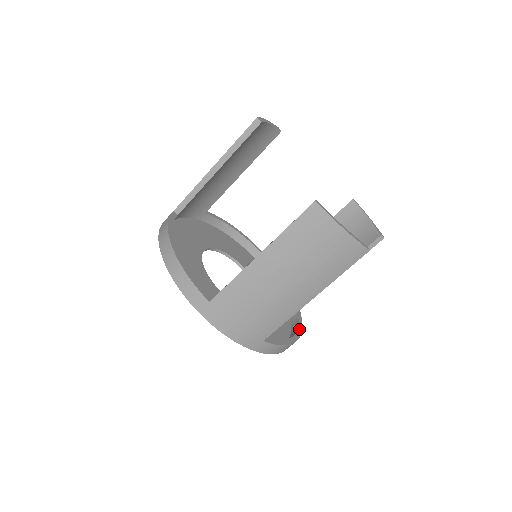
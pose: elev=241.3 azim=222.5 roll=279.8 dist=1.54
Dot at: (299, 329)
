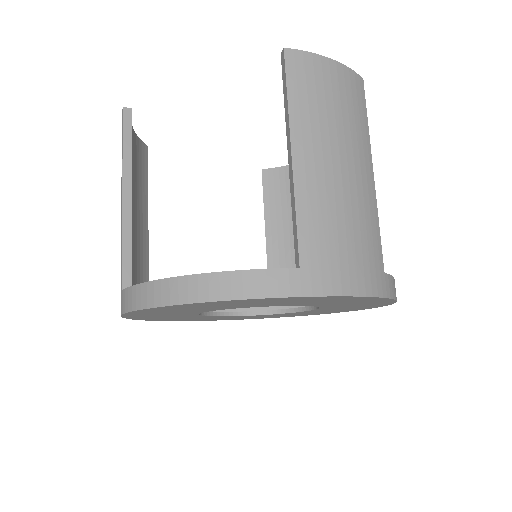
Dot at: occluded
